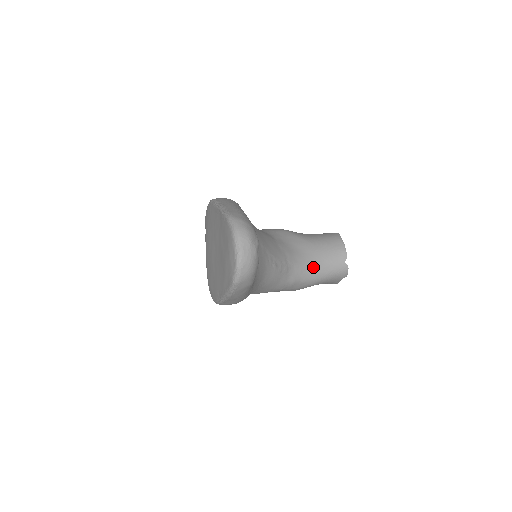
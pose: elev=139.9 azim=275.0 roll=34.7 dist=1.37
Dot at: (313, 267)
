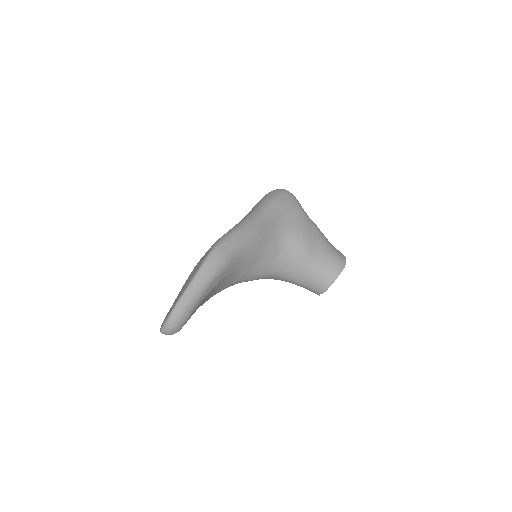
Dot at: (294, 281)
